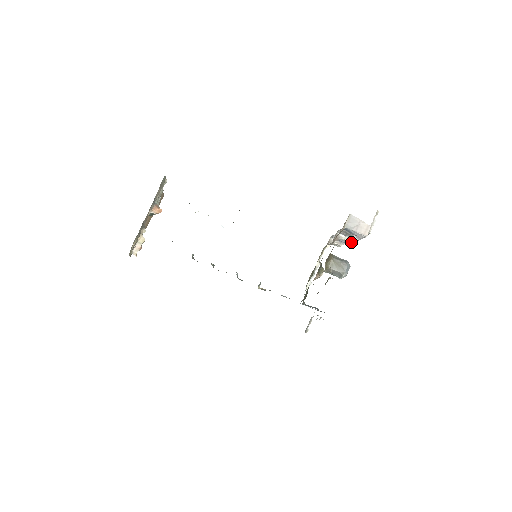
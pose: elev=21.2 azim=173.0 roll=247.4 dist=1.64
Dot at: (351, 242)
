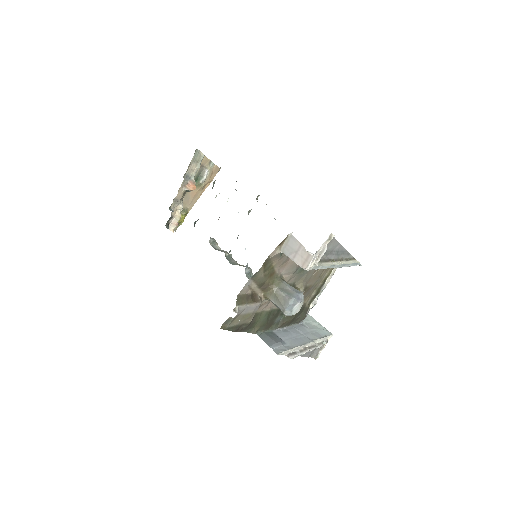
Dot at: occluded
